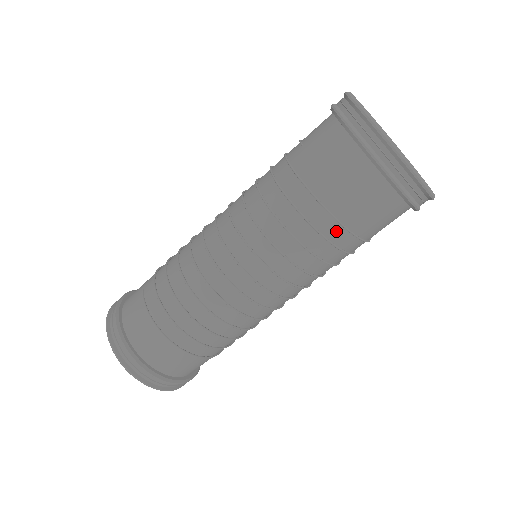
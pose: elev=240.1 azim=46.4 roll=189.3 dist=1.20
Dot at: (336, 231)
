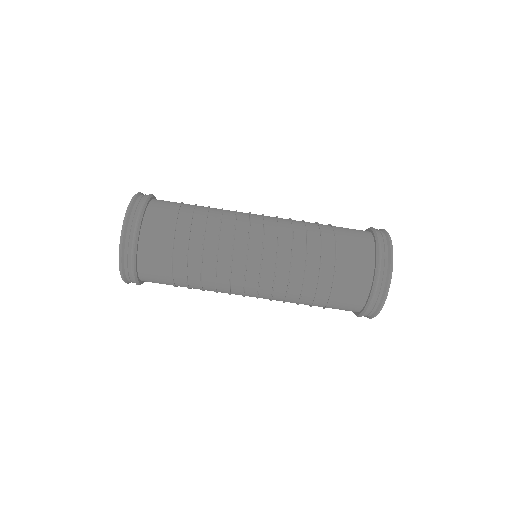
Dot at: (330, 249)
